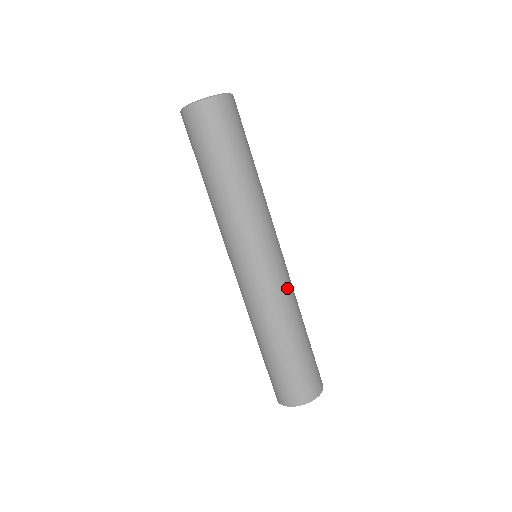
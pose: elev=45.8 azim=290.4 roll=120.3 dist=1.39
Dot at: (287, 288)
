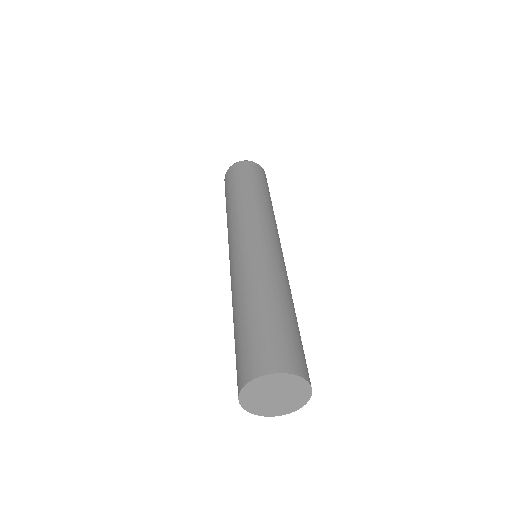
Dot at: (282, 267)
